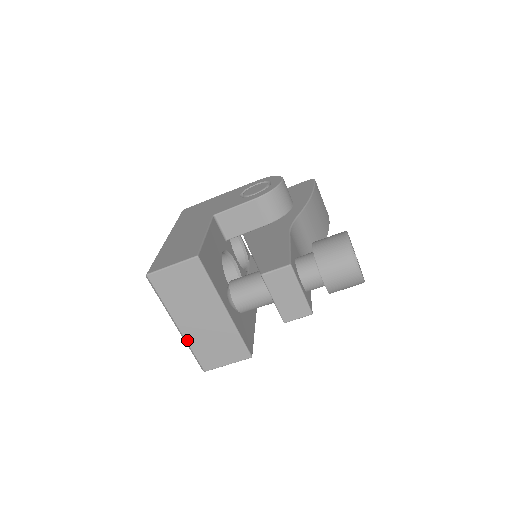
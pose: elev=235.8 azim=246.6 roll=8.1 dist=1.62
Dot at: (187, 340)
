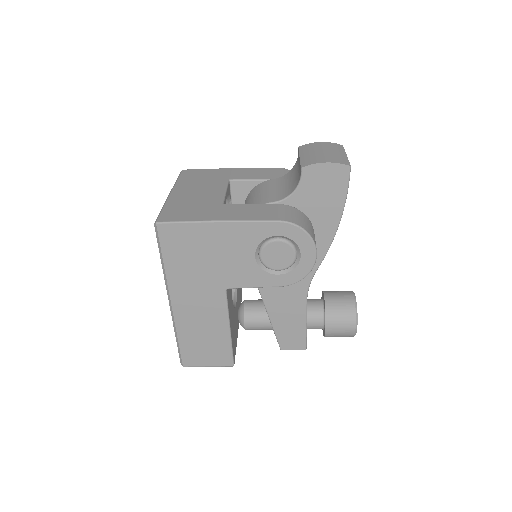
Dot at: occluded
